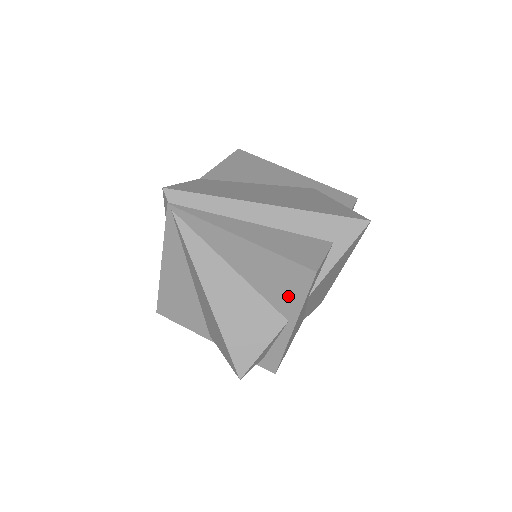
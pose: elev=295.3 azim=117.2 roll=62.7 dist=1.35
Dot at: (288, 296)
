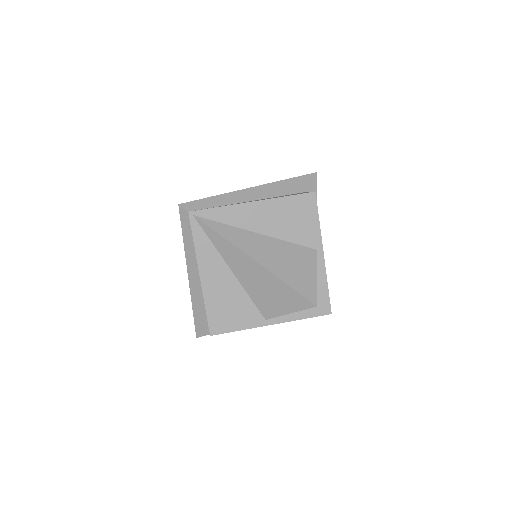
Dot at: (307, 227)
